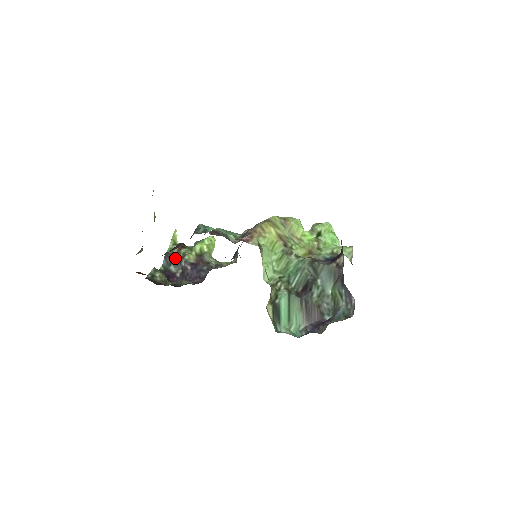
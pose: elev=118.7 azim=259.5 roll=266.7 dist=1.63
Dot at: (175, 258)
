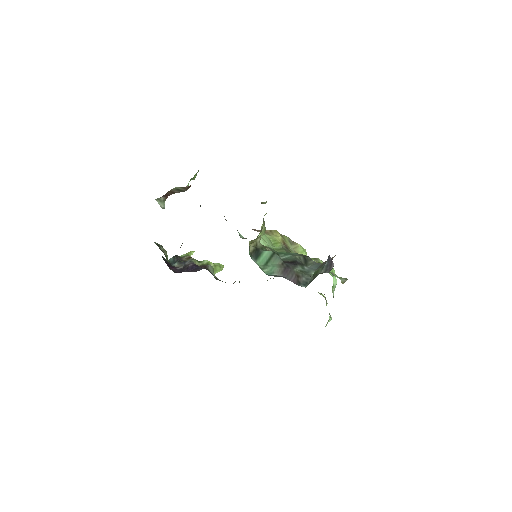
Dot at: (182, 260)
